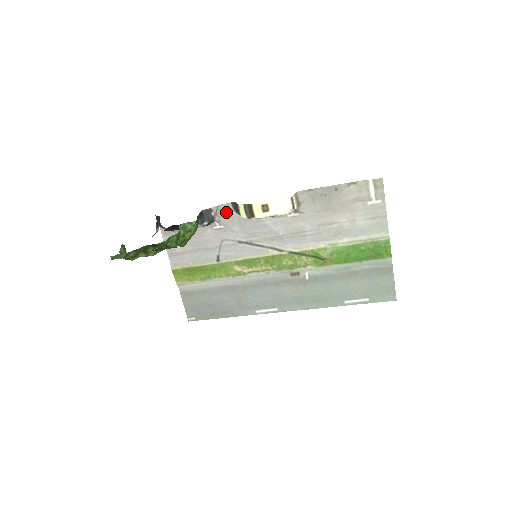
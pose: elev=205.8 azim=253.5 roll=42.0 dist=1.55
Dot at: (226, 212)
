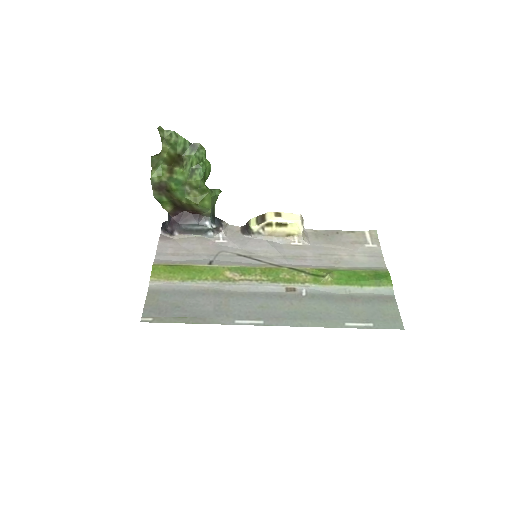
Dot at: (233, 232)
